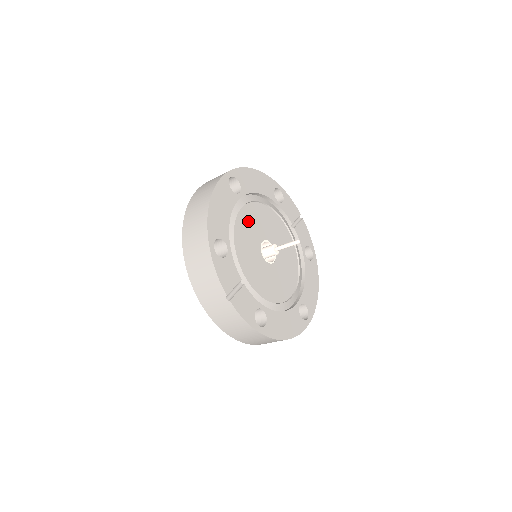
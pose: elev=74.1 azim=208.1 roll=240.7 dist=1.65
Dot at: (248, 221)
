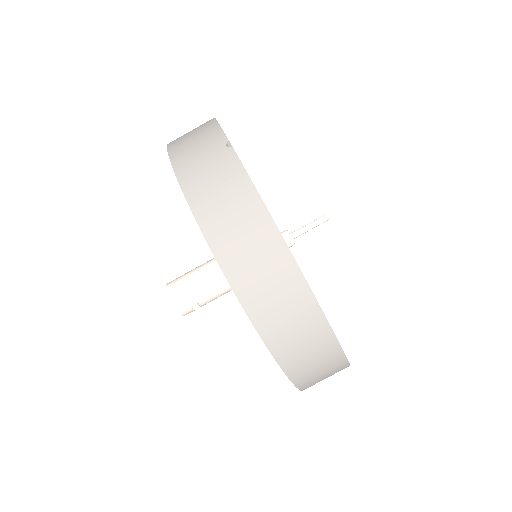
Dot at: occluded
